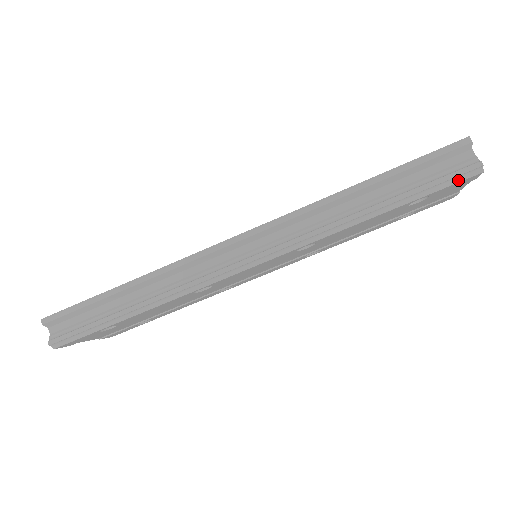
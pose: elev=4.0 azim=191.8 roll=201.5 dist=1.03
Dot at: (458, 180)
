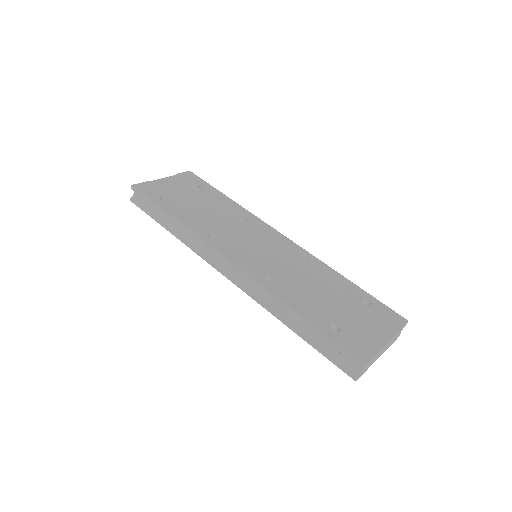
Dot at: (341, 369)
